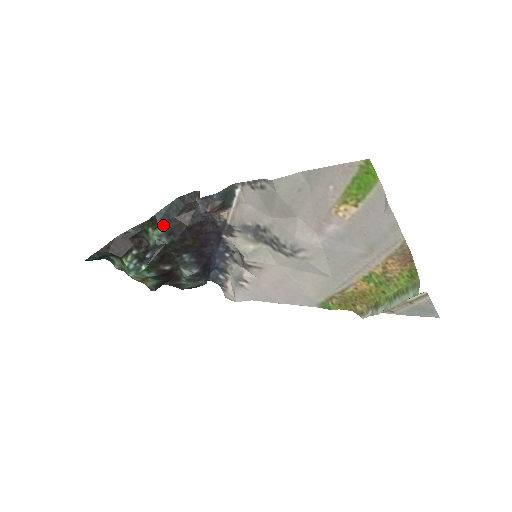
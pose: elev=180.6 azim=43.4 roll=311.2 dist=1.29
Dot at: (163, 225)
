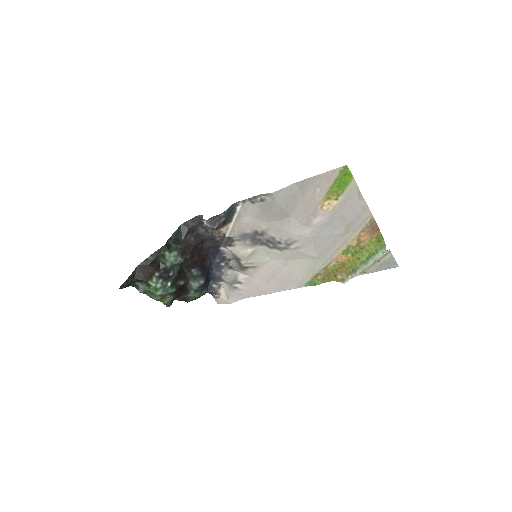
Dot at: (176, 248)
